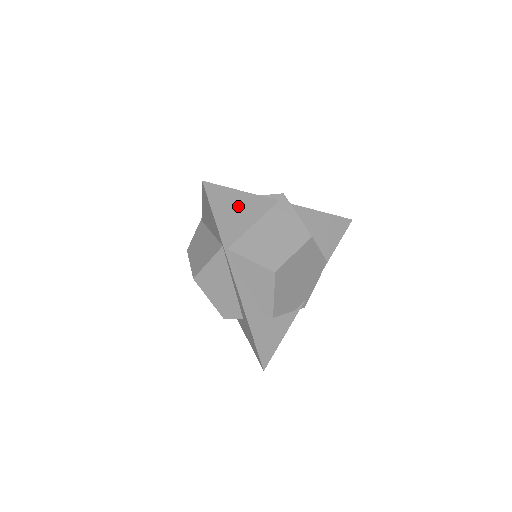
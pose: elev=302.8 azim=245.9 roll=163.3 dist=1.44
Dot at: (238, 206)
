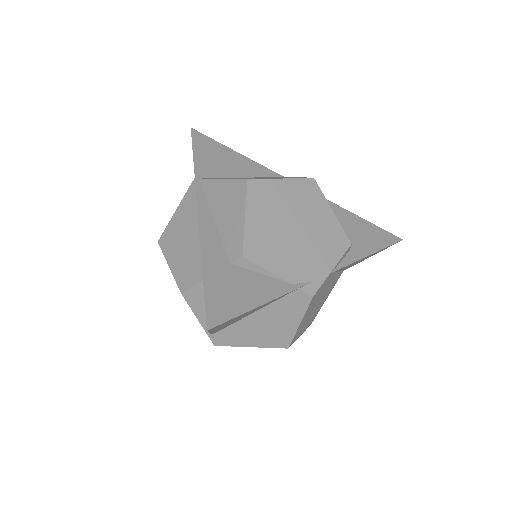
Dot at: (227, 158)
